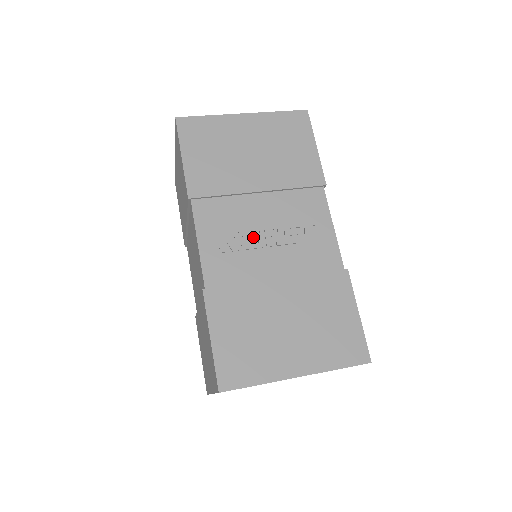
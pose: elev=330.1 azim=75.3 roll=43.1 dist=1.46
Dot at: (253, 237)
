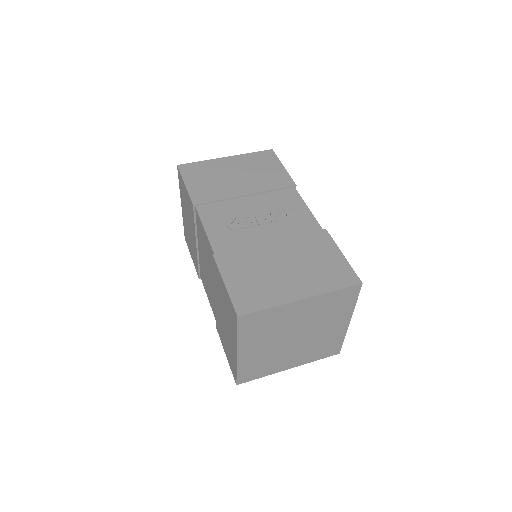
Dot at: (247, 220)
